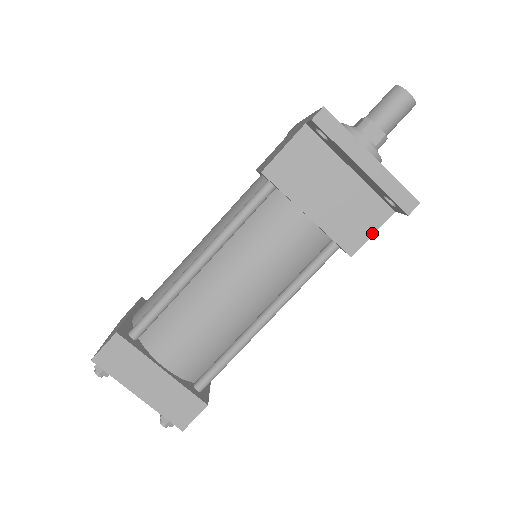
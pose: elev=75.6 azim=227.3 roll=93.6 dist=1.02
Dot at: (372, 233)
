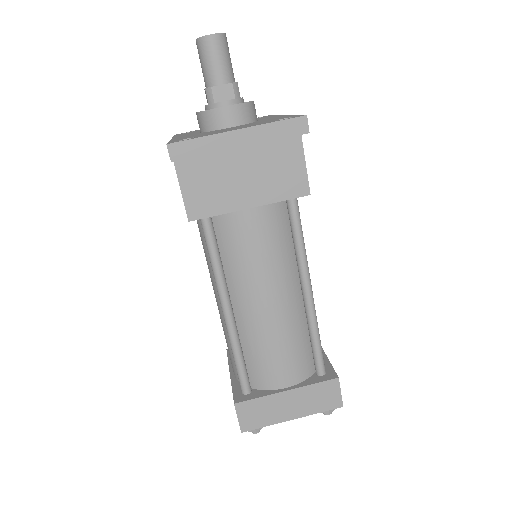
Dot at: (304, 164)
